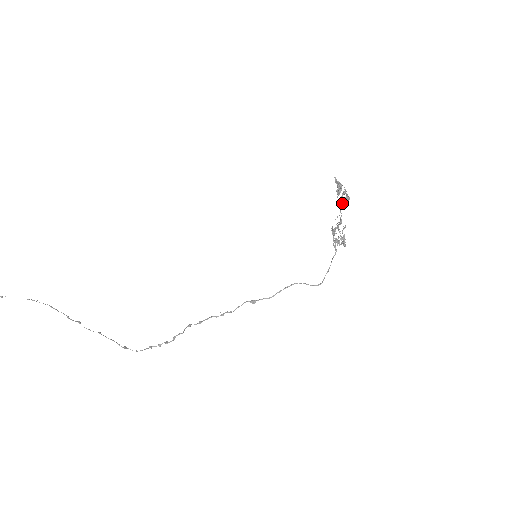
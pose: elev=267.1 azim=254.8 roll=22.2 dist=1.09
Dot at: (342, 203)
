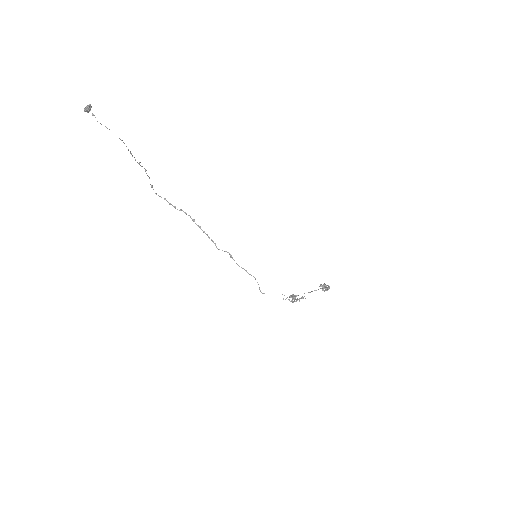
Dot at: occluded
